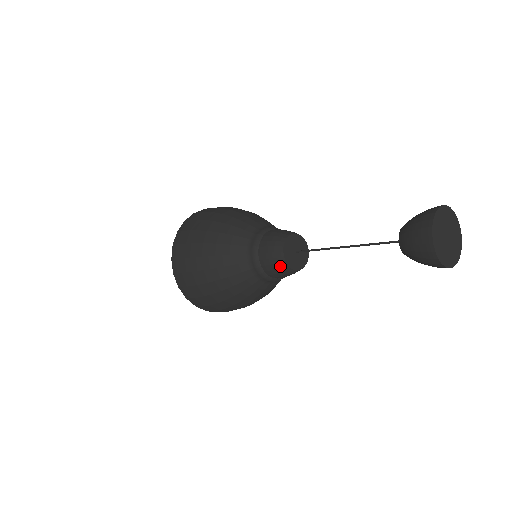
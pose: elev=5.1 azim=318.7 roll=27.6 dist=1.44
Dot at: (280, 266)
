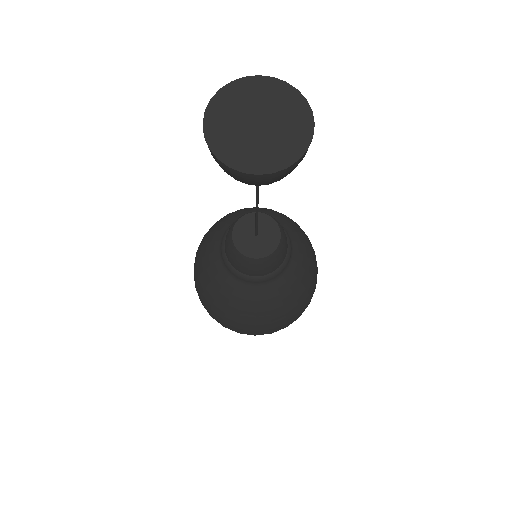
Dot at: (235, 255)
